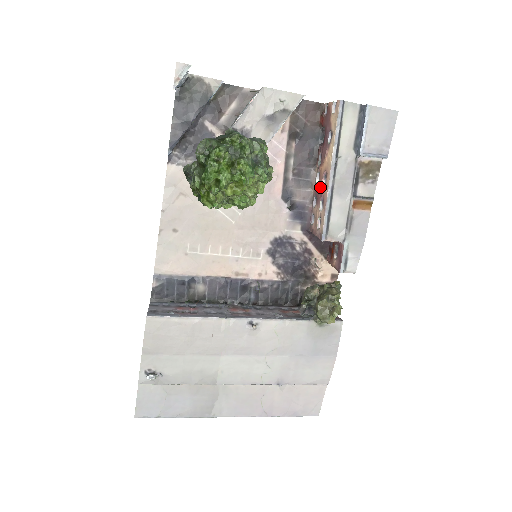
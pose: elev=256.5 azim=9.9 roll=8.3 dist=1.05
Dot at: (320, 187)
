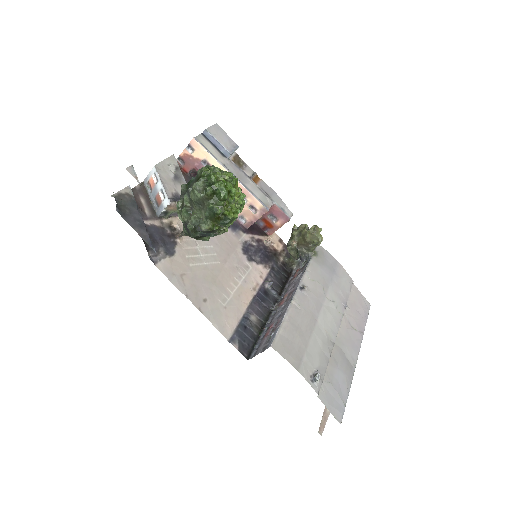
Dot at: occluded
